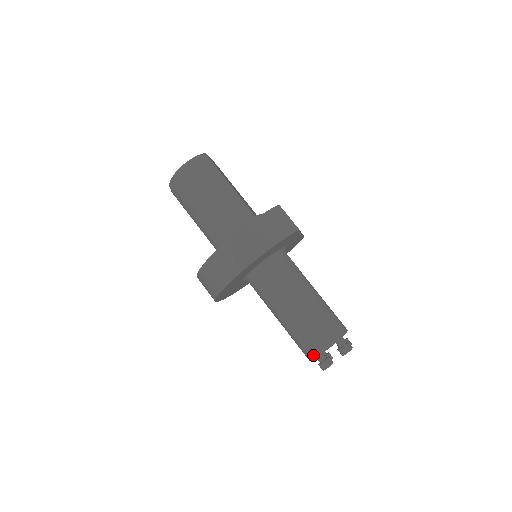
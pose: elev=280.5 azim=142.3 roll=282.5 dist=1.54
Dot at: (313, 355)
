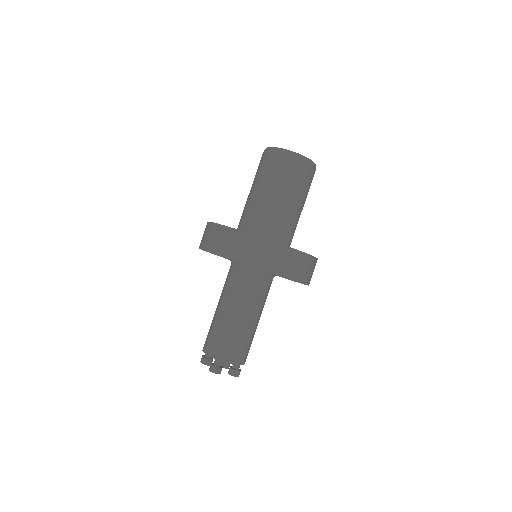
Dot at: (220, 357)
